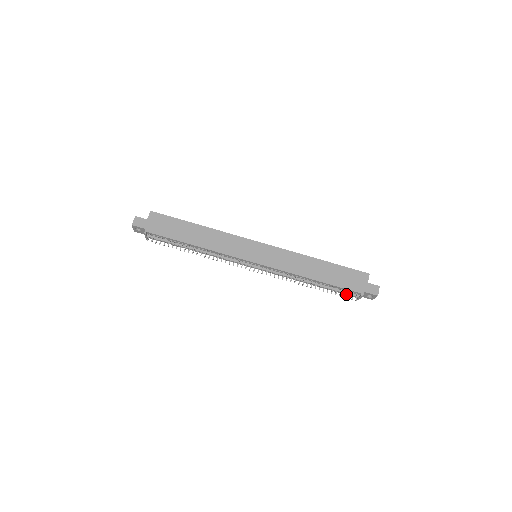
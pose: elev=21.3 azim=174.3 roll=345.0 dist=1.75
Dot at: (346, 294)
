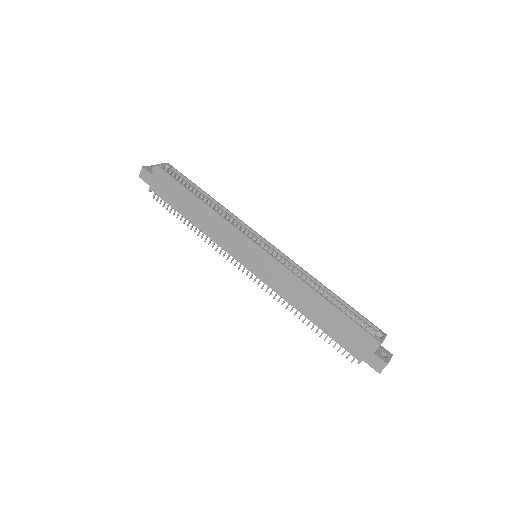
Dot at: occluded
